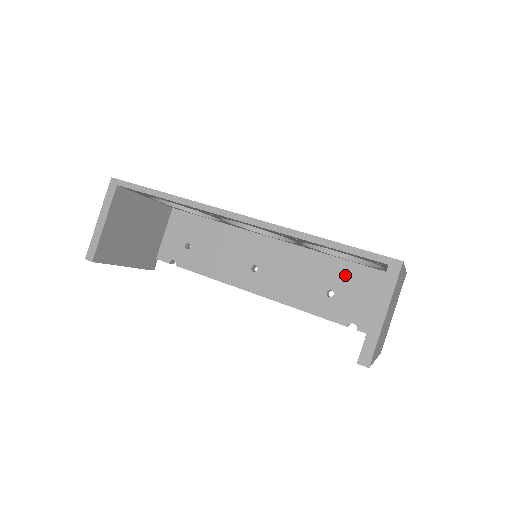
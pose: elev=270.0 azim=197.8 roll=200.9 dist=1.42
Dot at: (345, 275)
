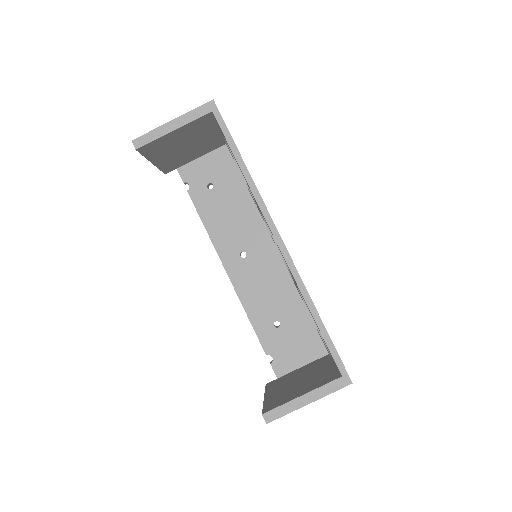
Dot at: (299, 322)
